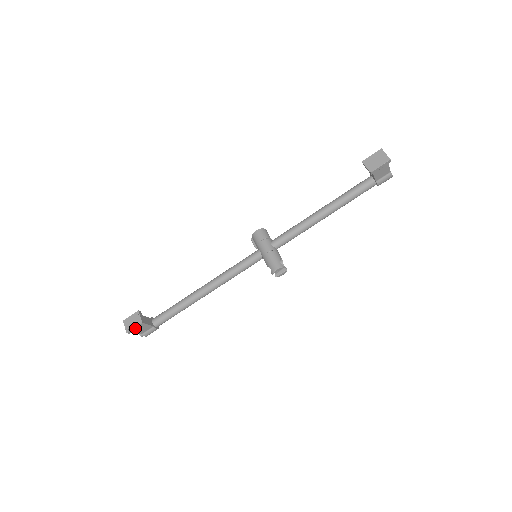
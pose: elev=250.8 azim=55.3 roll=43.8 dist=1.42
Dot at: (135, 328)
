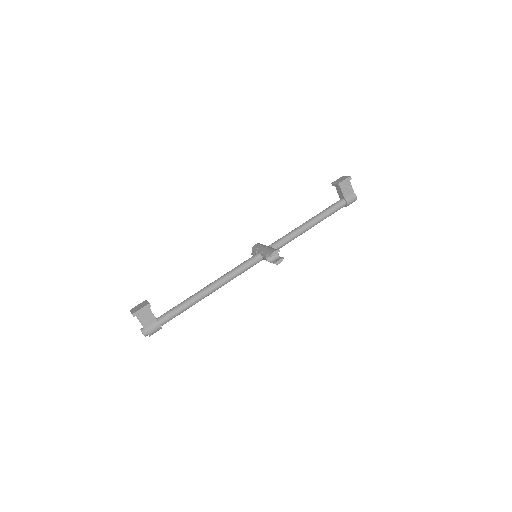
Dot at: (141, 310)
